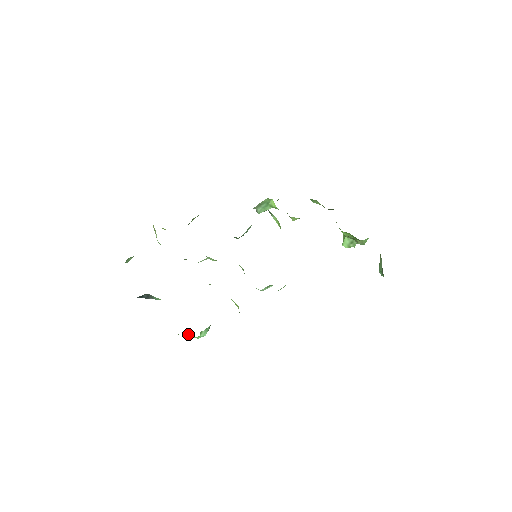
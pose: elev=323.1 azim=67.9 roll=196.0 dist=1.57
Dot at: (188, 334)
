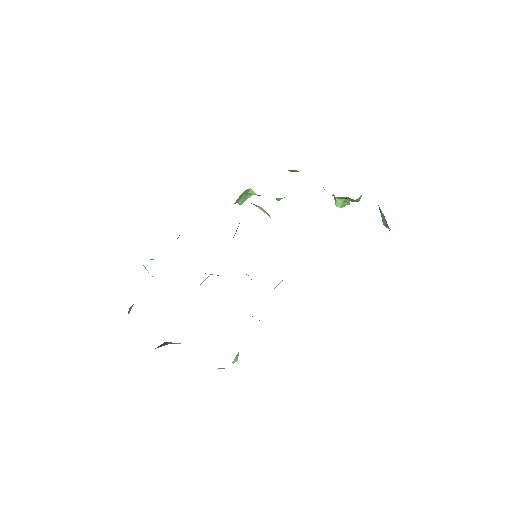
Dot at: (221, 368)
